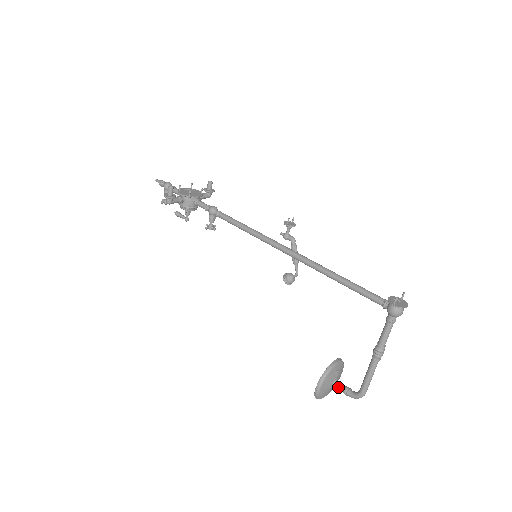
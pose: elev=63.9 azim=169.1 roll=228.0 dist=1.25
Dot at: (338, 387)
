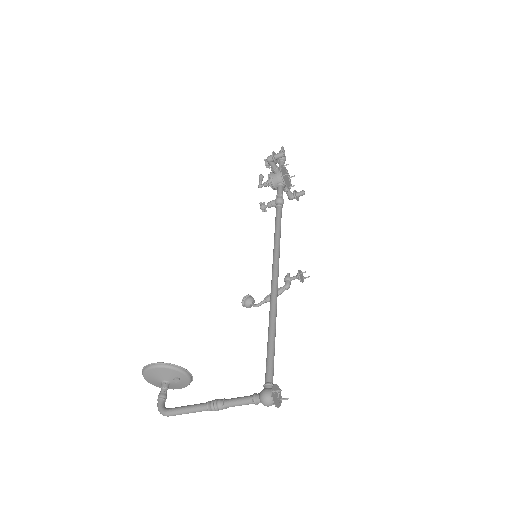
Dot at: (163, 387)
